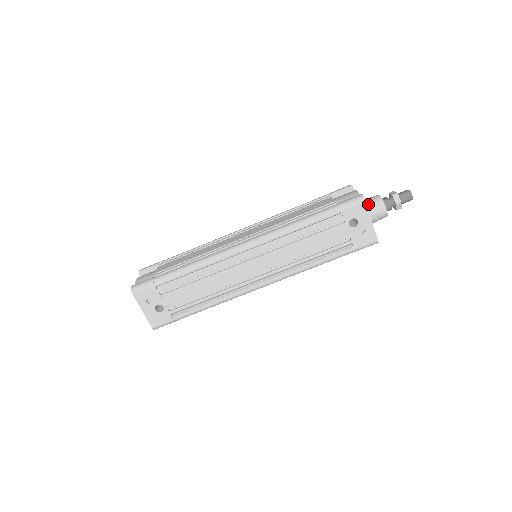
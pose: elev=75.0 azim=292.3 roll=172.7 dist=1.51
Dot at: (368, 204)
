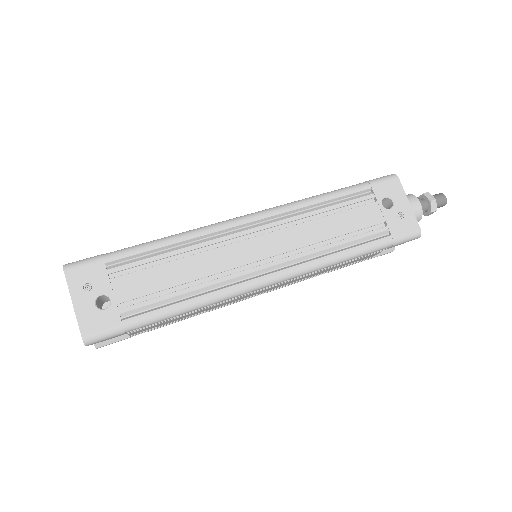
Dot at: occluded
